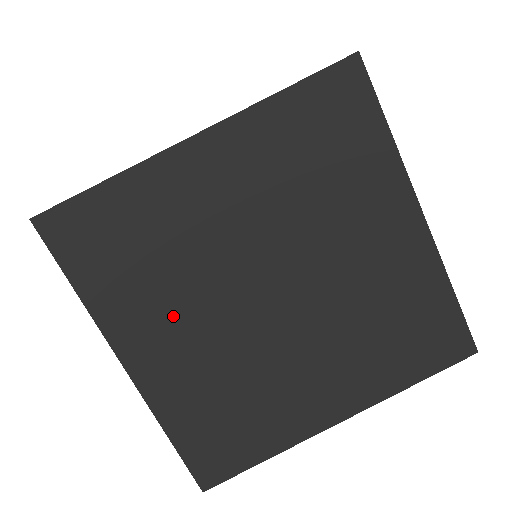
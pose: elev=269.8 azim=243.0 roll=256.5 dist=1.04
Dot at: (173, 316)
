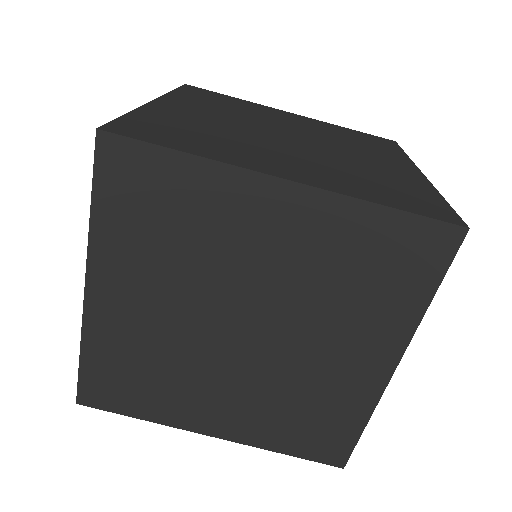
Dot at: (153, 286)
